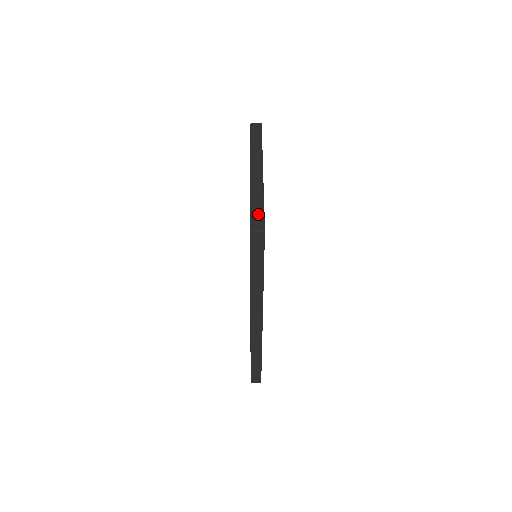
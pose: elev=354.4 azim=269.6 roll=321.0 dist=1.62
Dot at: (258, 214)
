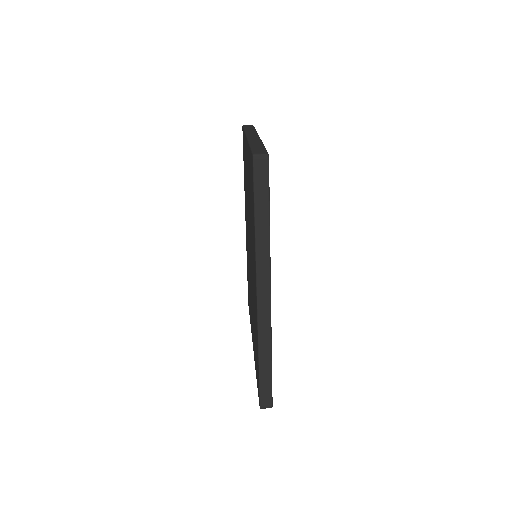
Dot at: (260, 149)
